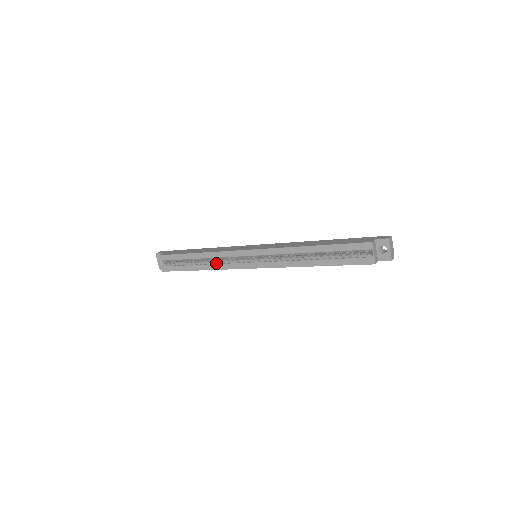
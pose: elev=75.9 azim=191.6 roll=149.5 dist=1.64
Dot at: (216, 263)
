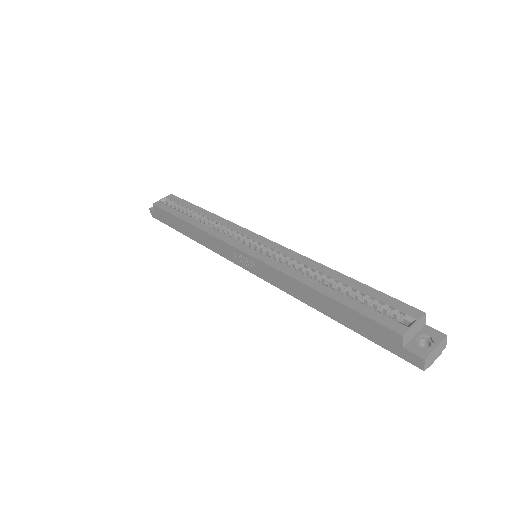
Dot at: occluded
